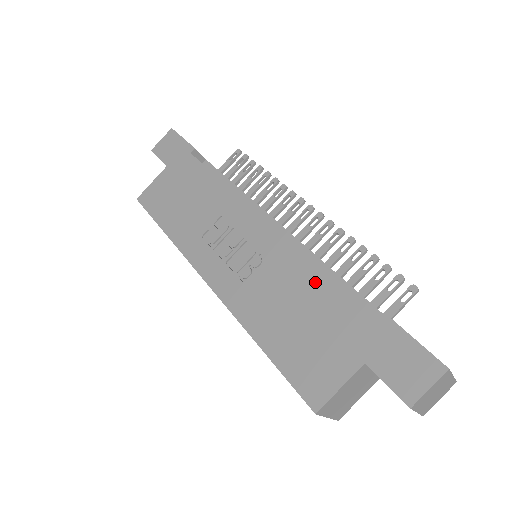
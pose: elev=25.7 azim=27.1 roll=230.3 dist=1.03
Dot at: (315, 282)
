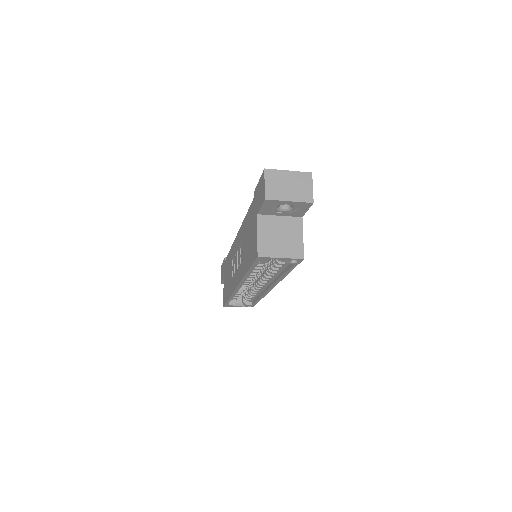
Dot at: (246, 222)
